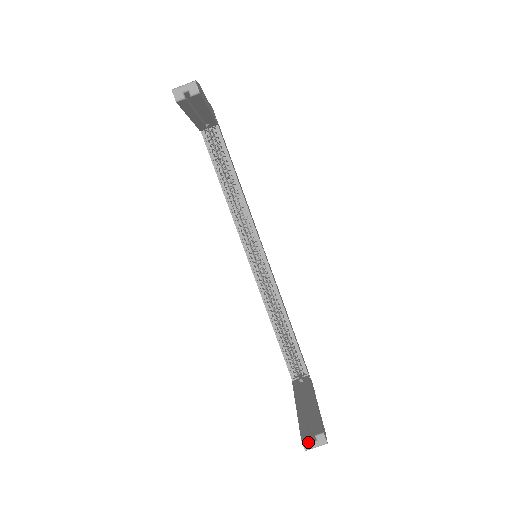
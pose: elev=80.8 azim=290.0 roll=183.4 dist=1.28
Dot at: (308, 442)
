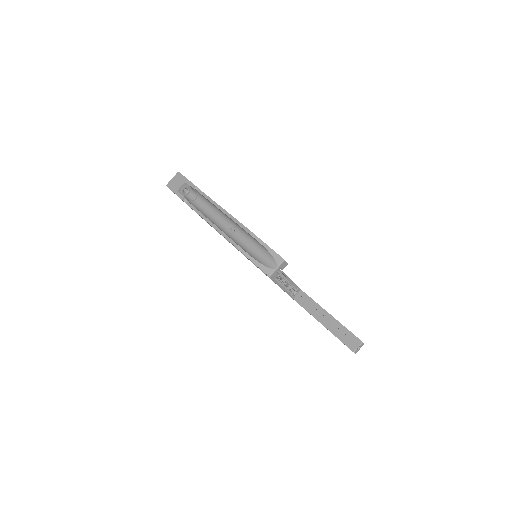
Dot at: (357, 351)
